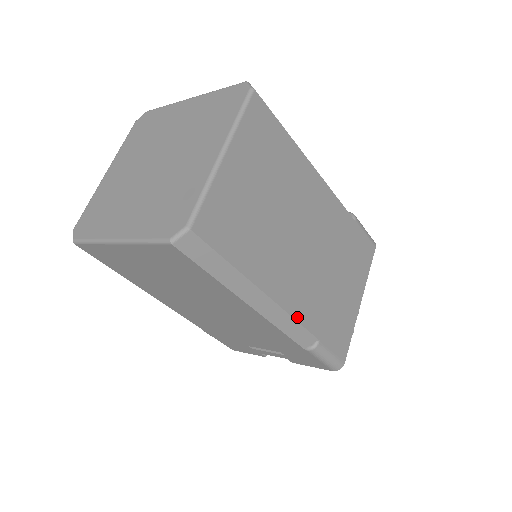
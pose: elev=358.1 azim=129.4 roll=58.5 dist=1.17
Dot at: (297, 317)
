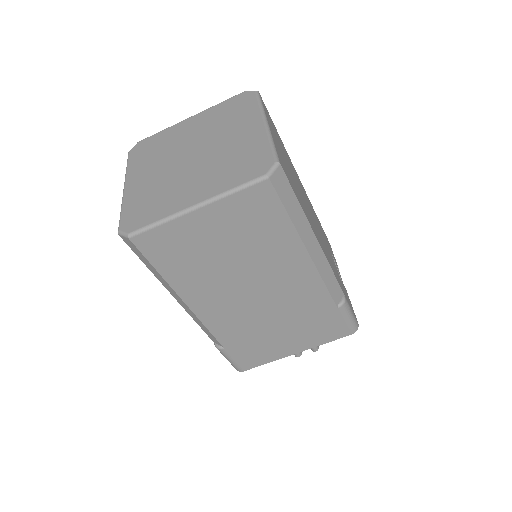
Dot at: (209, 326)
